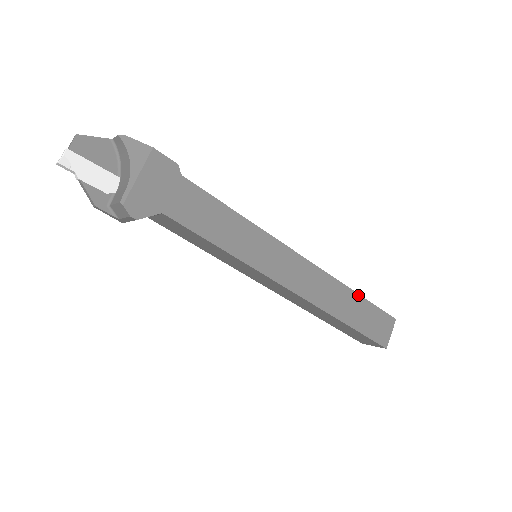
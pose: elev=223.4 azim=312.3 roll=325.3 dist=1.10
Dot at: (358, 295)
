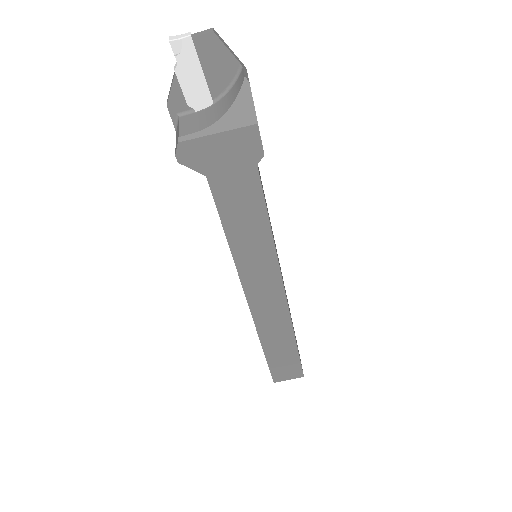
Dot at: (296, 345)
